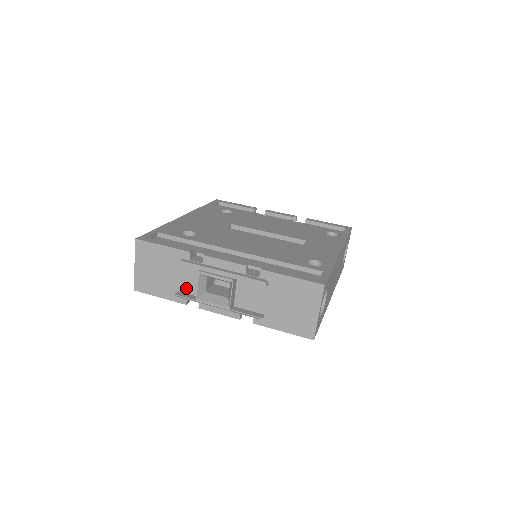
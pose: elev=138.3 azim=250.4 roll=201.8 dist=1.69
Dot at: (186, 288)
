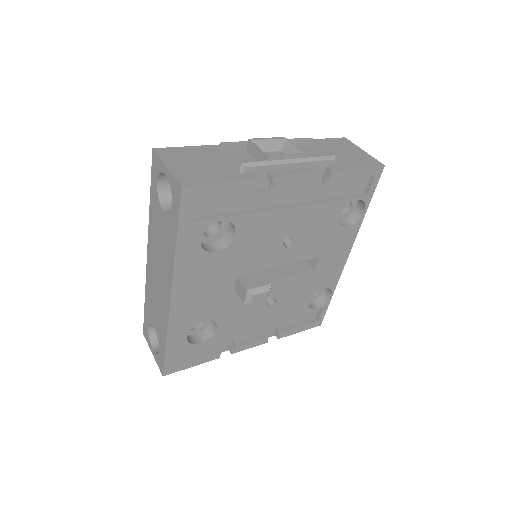
Dot at: occluded
